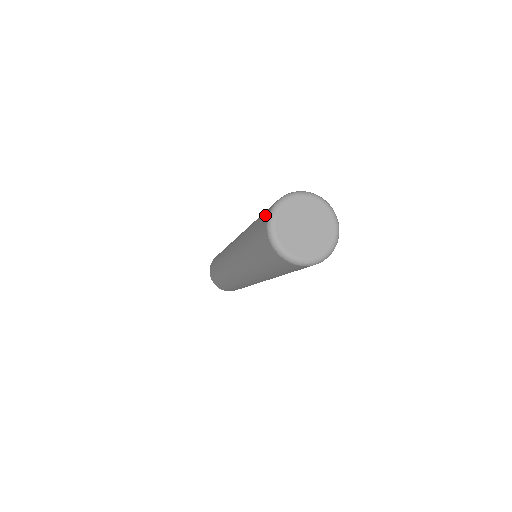
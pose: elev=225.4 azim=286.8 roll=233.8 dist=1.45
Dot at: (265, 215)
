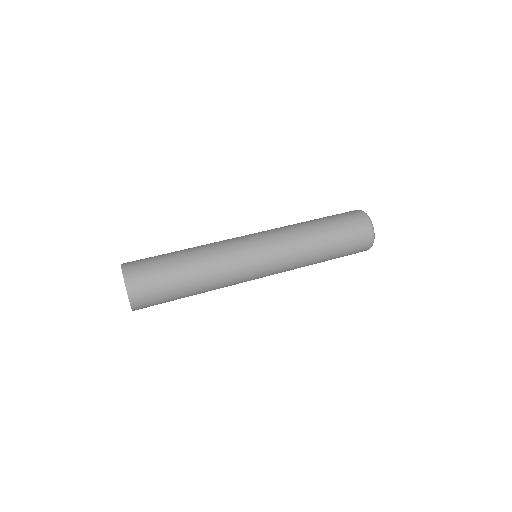
Dot at: occluded
